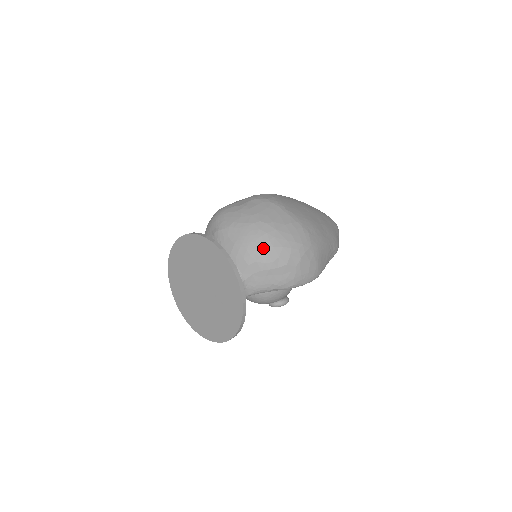
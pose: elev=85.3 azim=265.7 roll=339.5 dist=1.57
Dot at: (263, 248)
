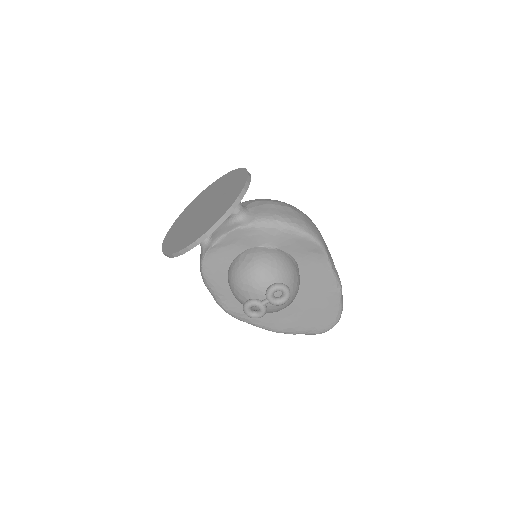
Dot at: (268, 199)
